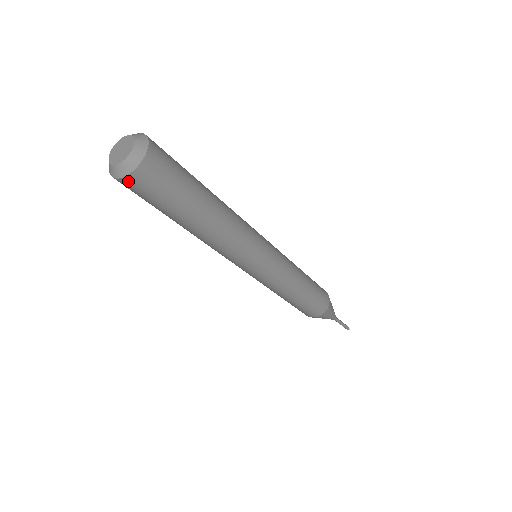
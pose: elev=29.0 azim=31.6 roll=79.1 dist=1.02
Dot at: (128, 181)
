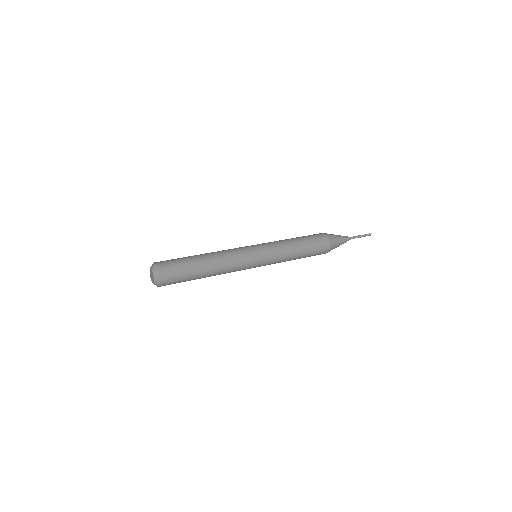
Dot at: occluded
